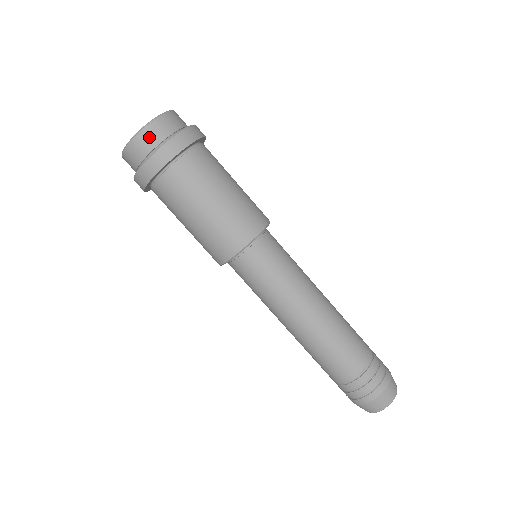
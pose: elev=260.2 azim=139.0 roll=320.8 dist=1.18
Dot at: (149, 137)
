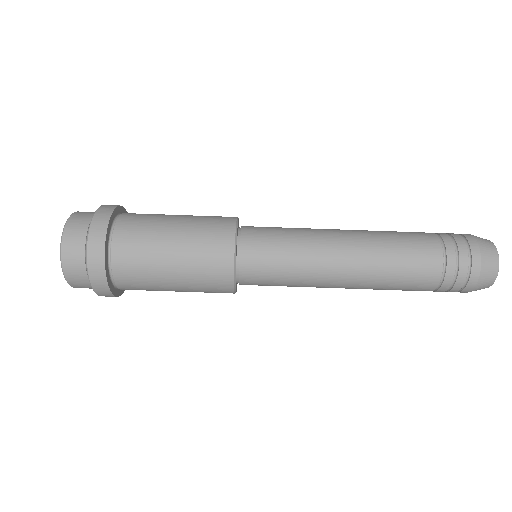
Dot at: (73, 267)
